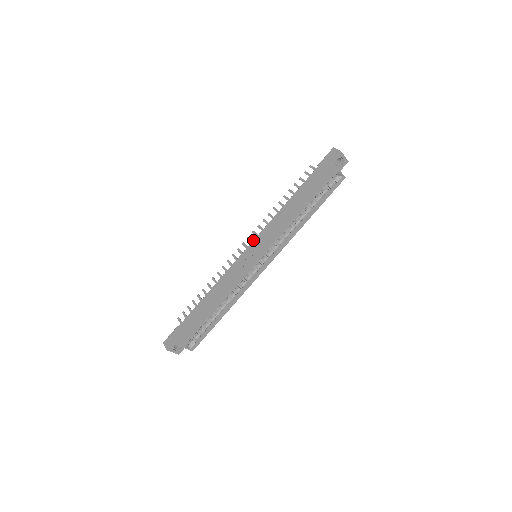
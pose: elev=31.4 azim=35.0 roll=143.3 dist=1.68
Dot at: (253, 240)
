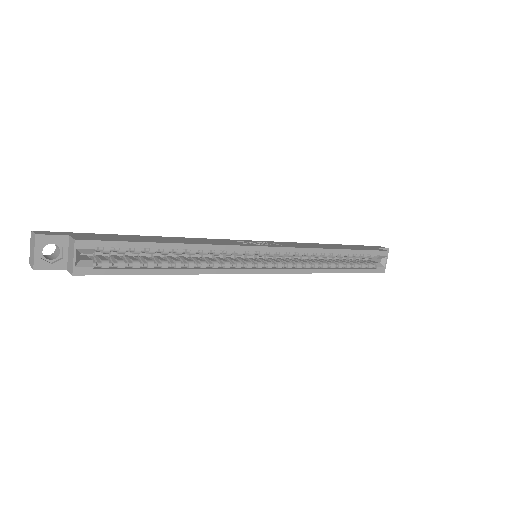
Dot at: occluded
